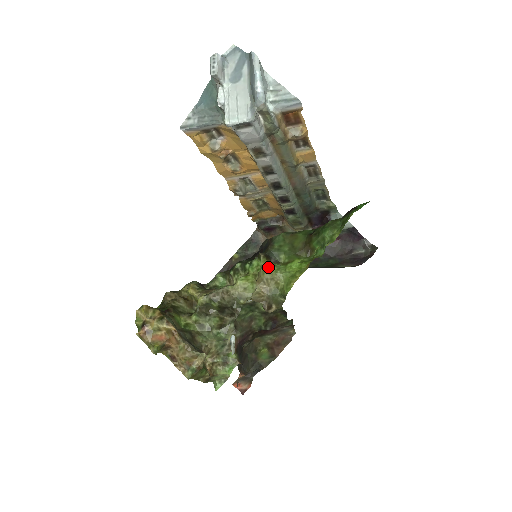
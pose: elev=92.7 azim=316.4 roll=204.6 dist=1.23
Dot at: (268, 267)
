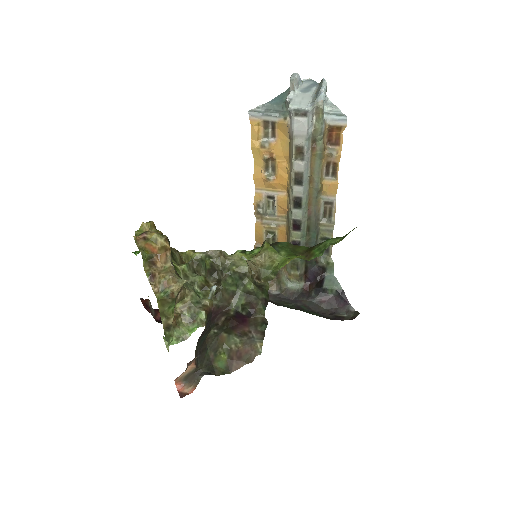
Dot at: (270, 248)
